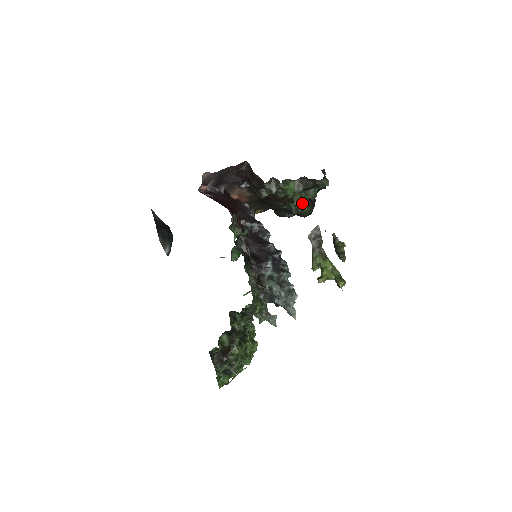
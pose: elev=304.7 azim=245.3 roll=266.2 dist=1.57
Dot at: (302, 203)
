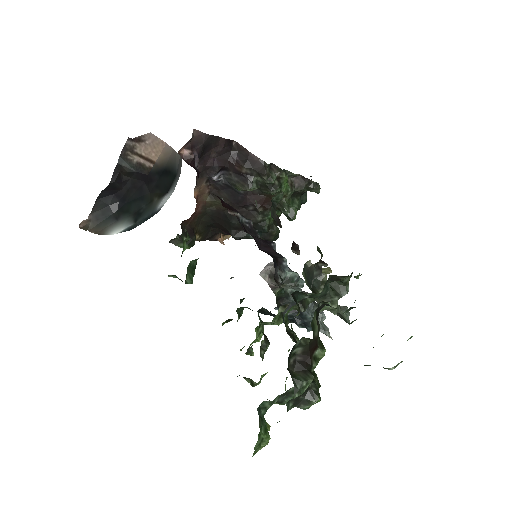
Dot at: (293, 207)
